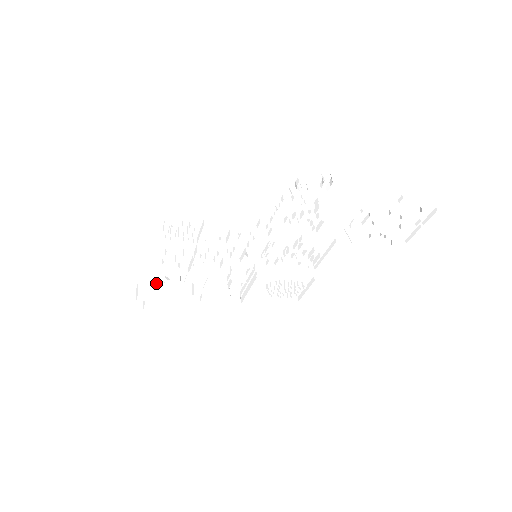
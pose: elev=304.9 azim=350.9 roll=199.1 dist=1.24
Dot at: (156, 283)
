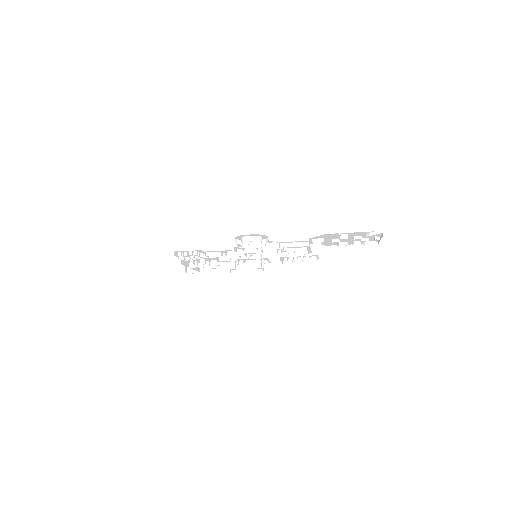
Dot at: occluded
